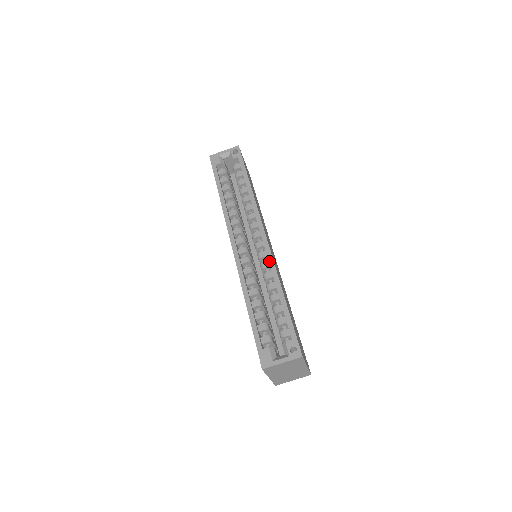
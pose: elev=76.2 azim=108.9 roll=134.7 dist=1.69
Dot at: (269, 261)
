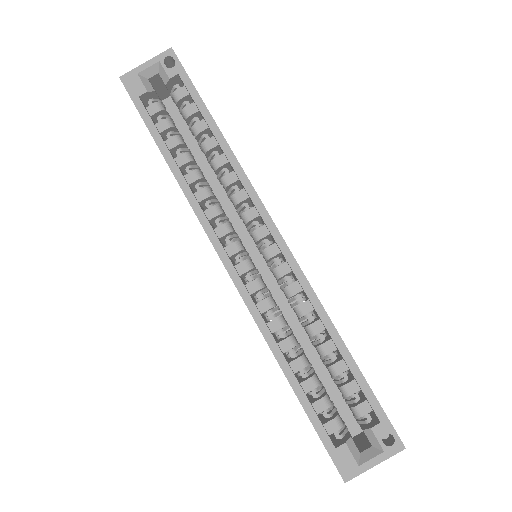
Dot at: (301, 285)
